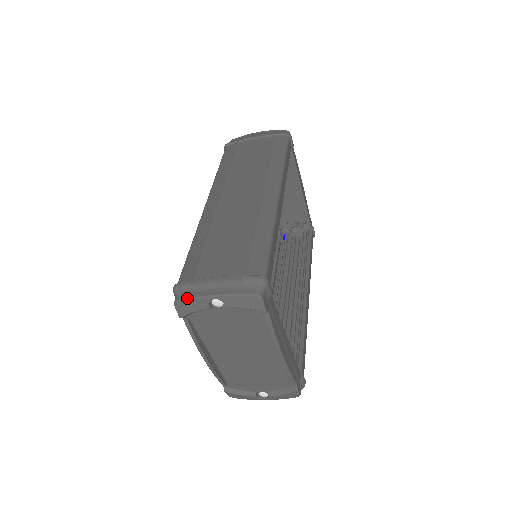
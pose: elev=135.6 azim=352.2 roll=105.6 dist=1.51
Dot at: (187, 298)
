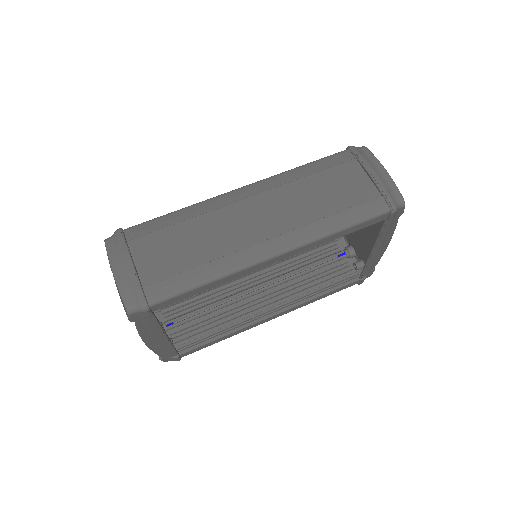
Dot at: (107, 249)
